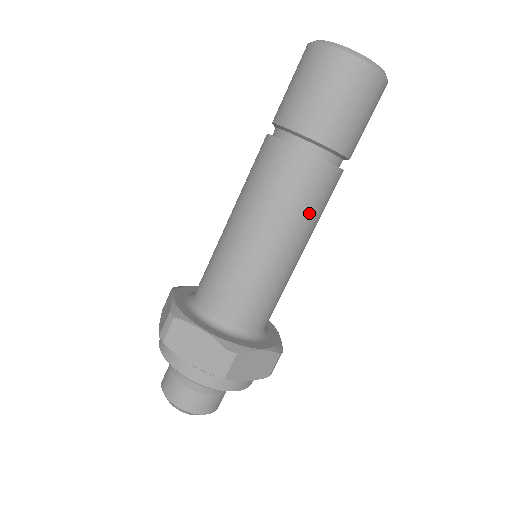
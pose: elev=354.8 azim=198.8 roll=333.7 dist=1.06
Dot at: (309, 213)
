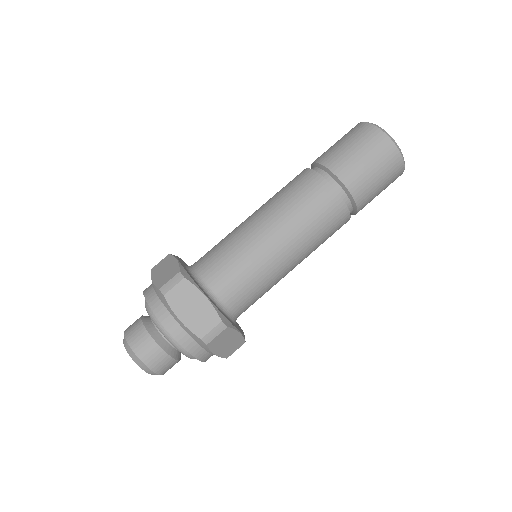
Dot at: (319, 240)
